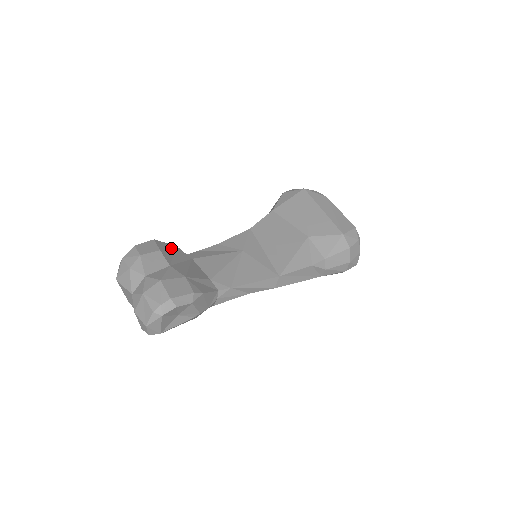
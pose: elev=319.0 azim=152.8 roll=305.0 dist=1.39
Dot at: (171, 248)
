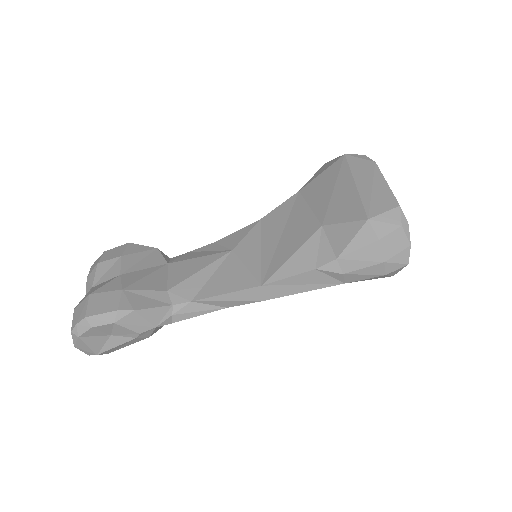
Dot at: (145, 252)
